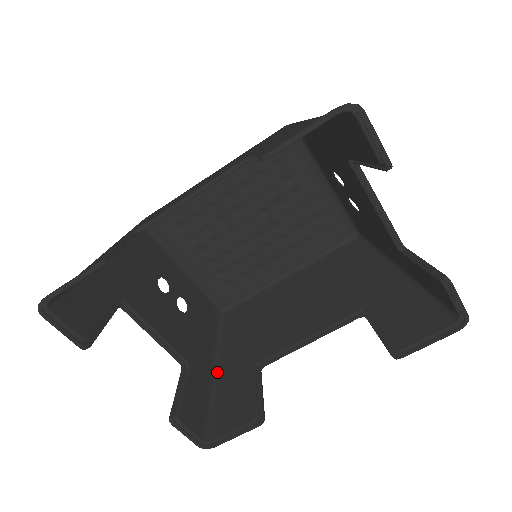
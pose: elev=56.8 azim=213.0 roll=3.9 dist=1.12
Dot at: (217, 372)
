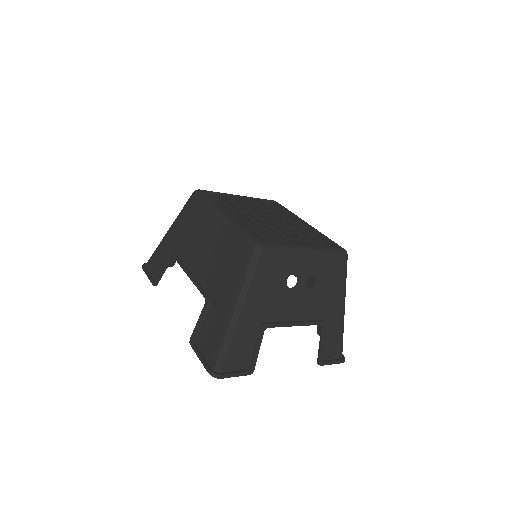
Dot at: occluded
